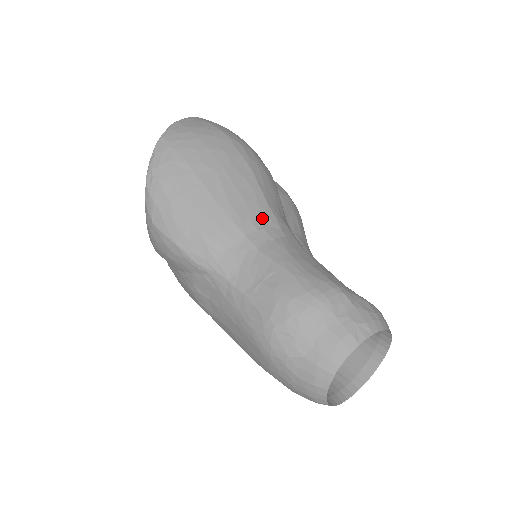
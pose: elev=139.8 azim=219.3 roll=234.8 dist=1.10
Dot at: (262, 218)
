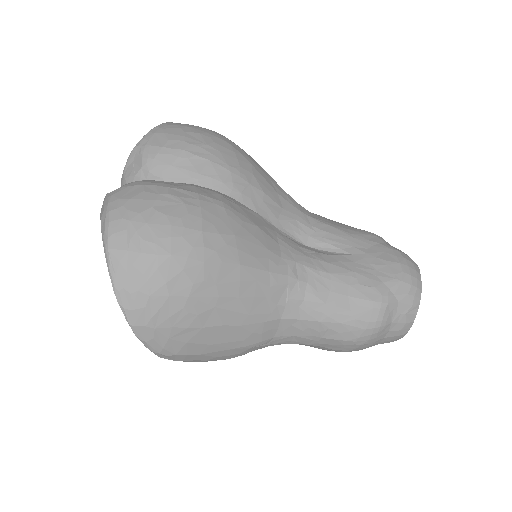
Dot at: (280, 292)
